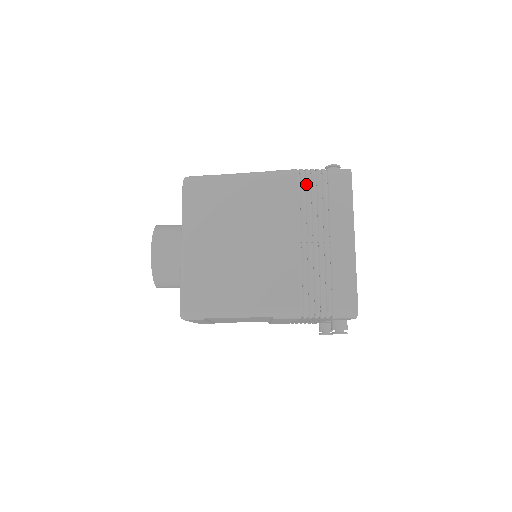
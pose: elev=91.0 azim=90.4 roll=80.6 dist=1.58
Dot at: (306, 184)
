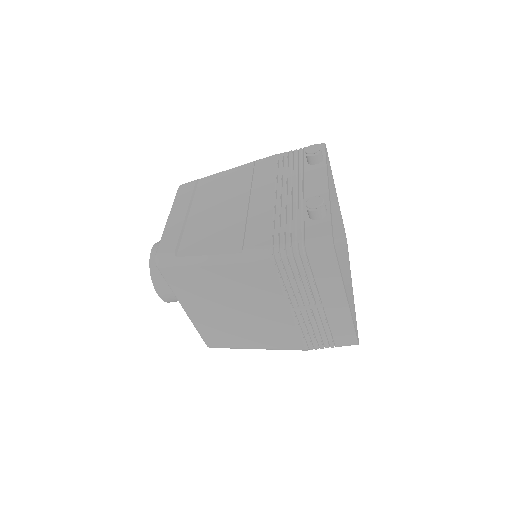
Dot at: (284, 268)
